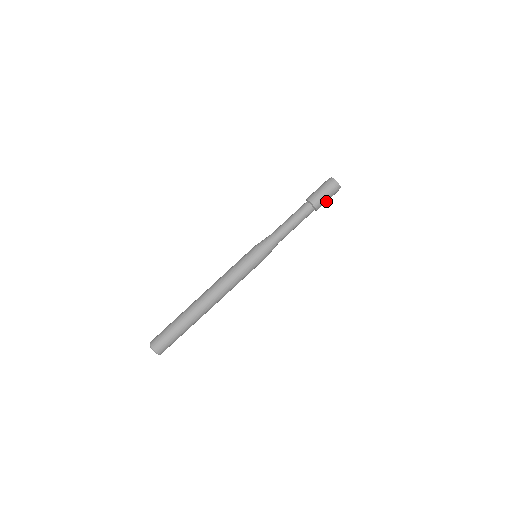
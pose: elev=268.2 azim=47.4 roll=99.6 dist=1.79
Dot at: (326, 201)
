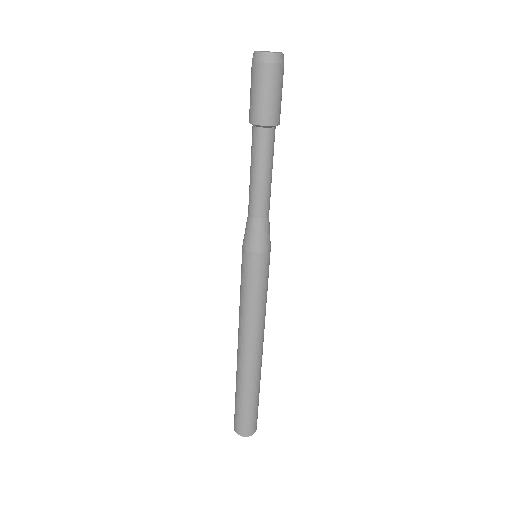
Dot at: (276, 98)
